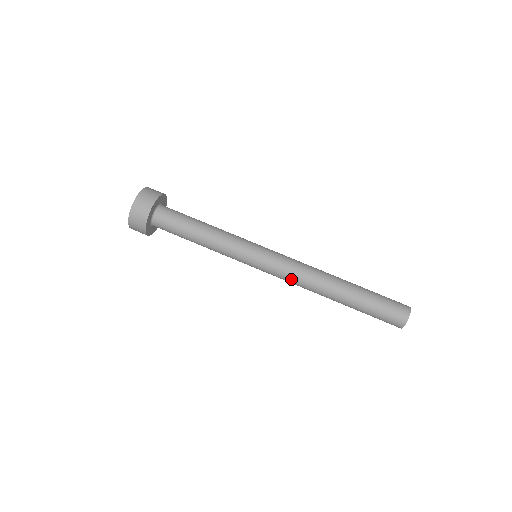
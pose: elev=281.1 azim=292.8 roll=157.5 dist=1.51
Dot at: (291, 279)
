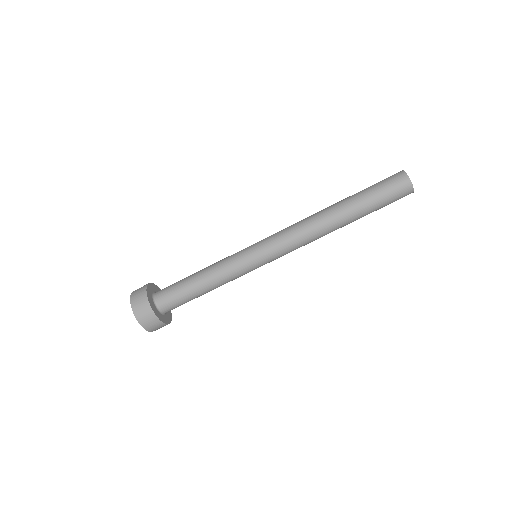
Dot at: occluded
